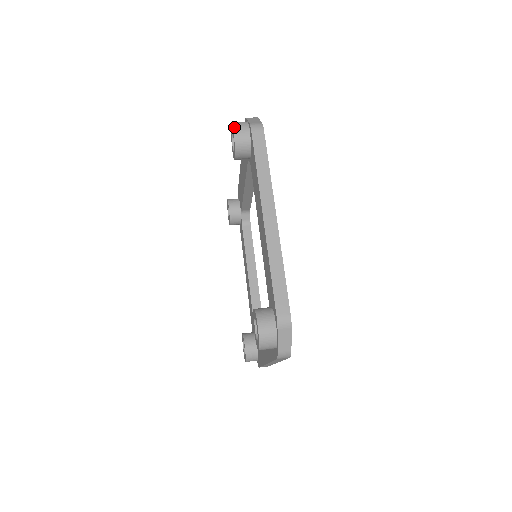
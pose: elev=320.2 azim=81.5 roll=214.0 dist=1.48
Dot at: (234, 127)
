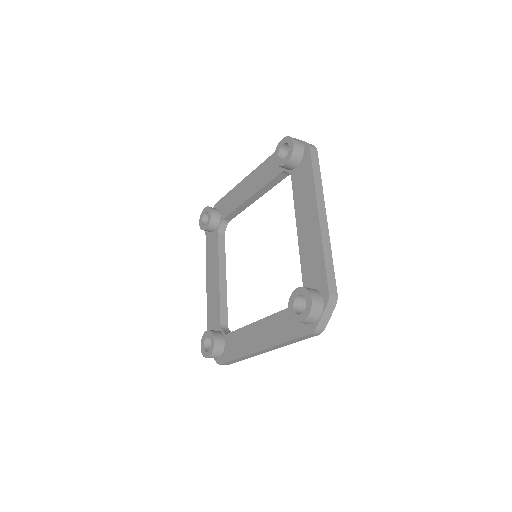
Dot at: (294, 140)
